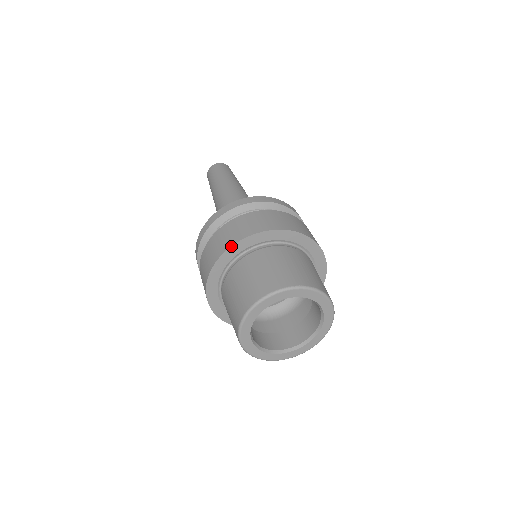
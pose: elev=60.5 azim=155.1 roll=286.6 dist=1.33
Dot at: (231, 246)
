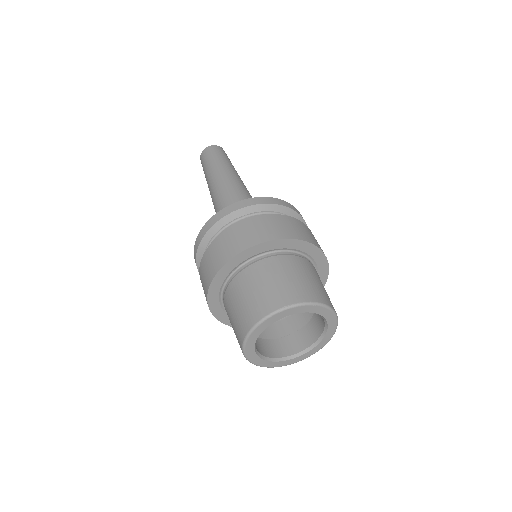
Dot at: (217, 272)
